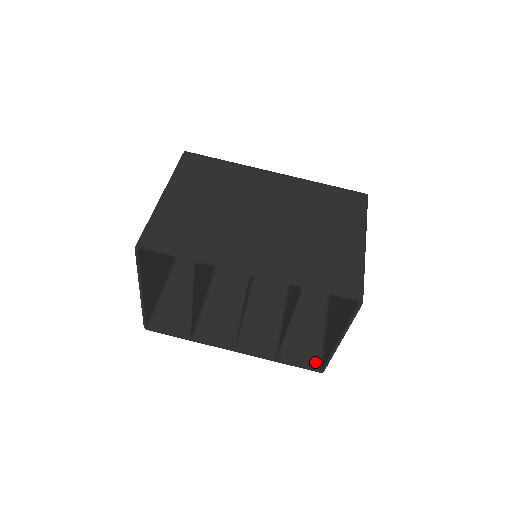
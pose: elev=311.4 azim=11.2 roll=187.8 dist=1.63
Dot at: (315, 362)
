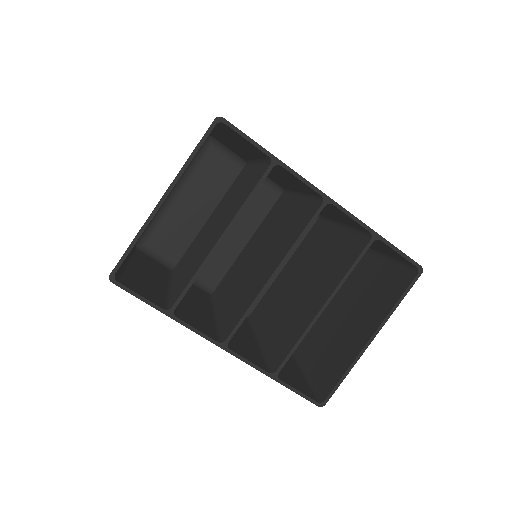
Dot at: (311, 394)
